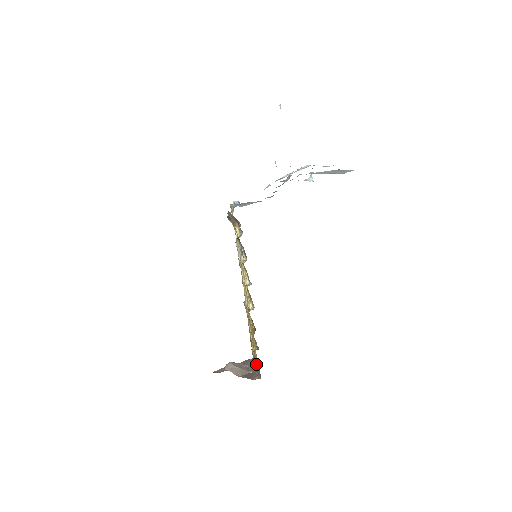
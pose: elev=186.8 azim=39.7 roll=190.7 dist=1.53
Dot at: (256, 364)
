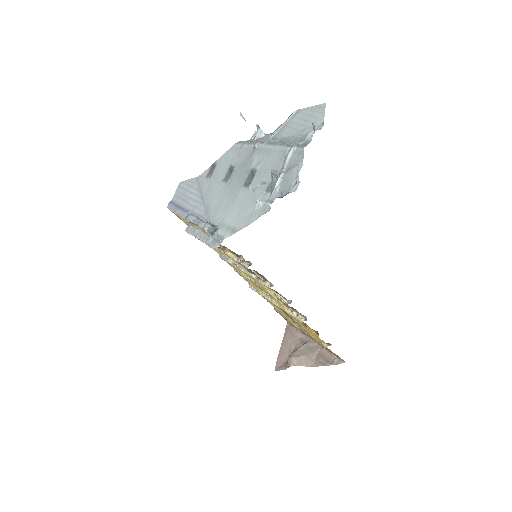
Dot at: occluded
